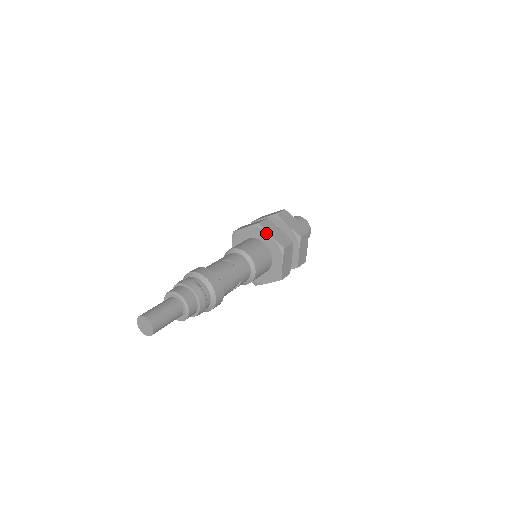
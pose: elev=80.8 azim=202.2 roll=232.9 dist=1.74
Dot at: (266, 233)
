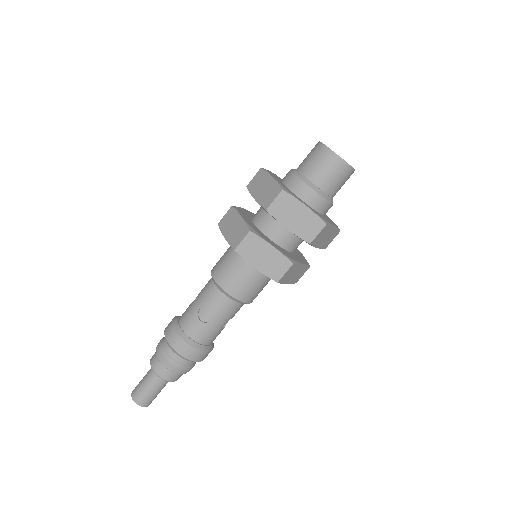
Dot at: occluded
